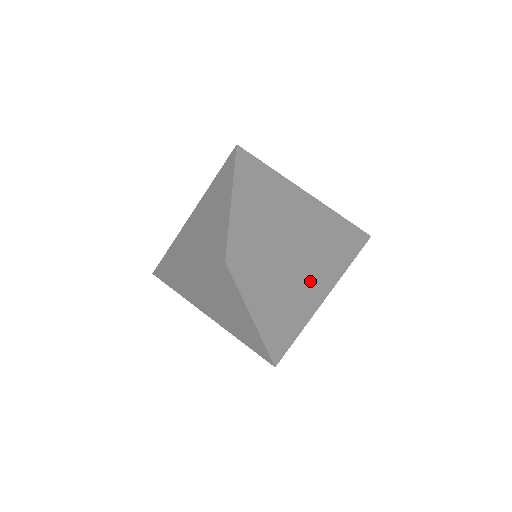
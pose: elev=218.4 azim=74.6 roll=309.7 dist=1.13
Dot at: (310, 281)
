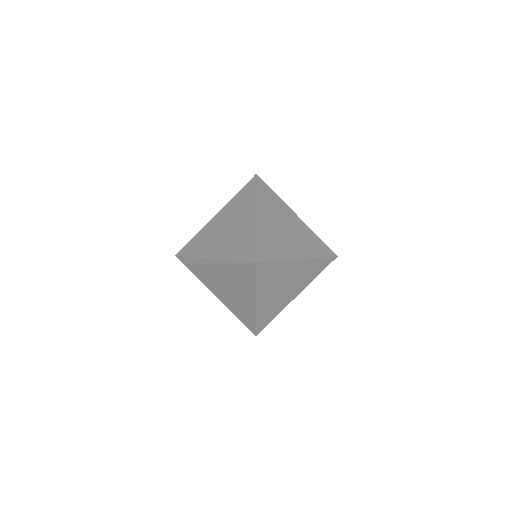
Dot at: occluded
